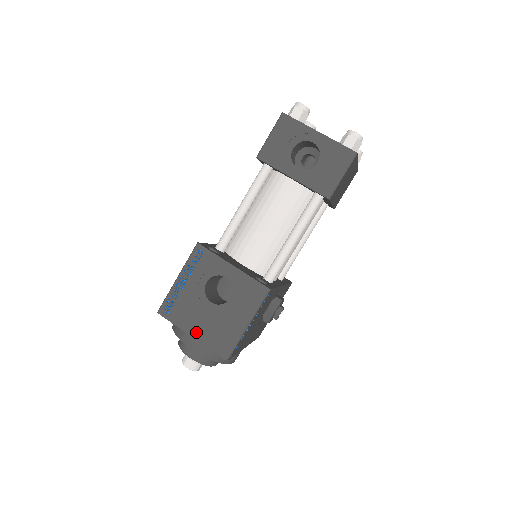
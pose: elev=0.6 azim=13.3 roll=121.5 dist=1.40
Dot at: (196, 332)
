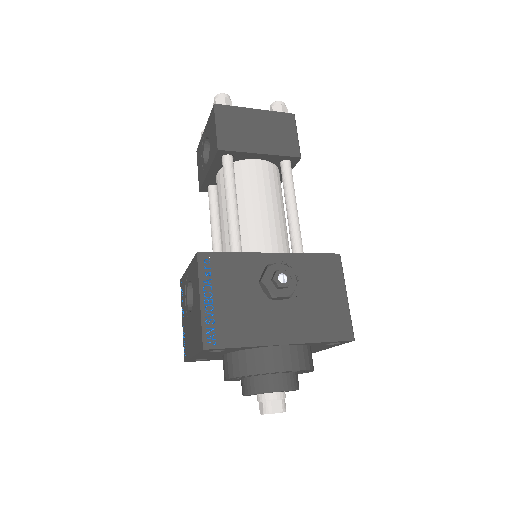
Dot at: (193, 349)
